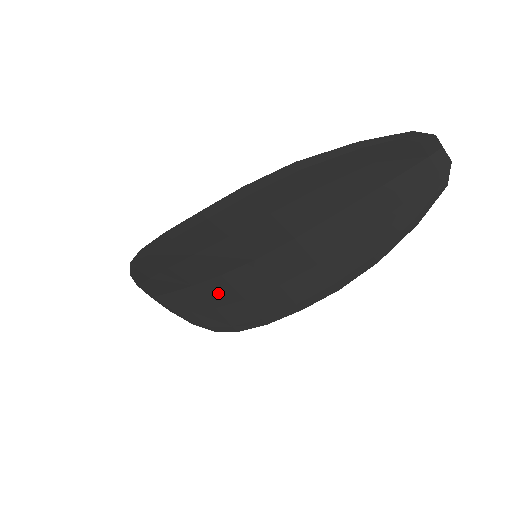
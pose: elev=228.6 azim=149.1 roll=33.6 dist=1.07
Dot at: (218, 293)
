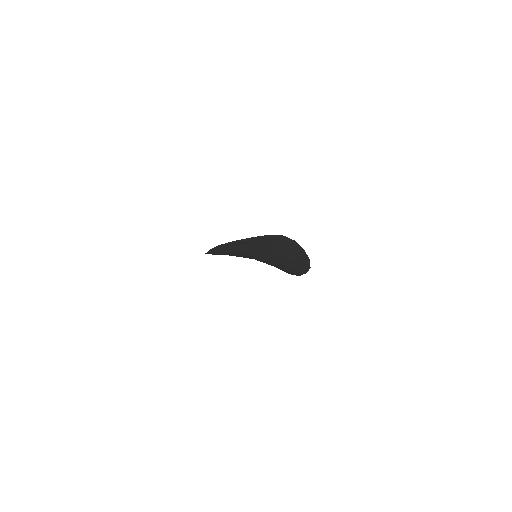
Dot at: occluded
